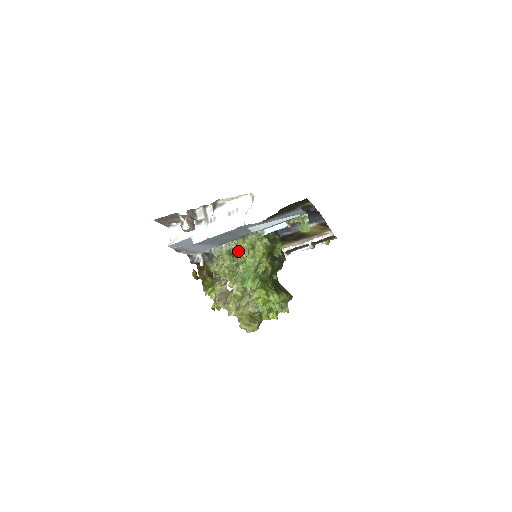
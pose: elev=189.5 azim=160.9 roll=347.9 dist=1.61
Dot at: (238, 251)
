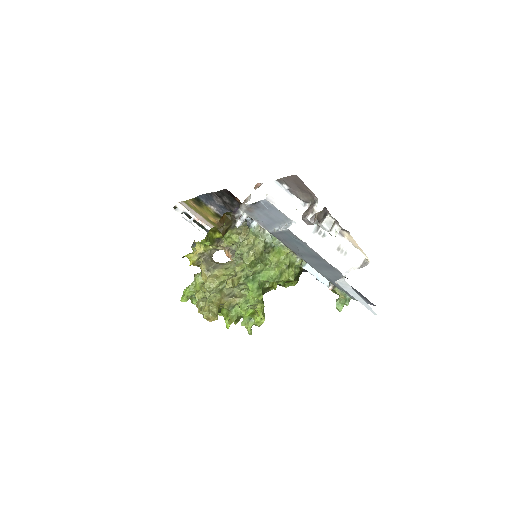
Dot at: (271, 251)
